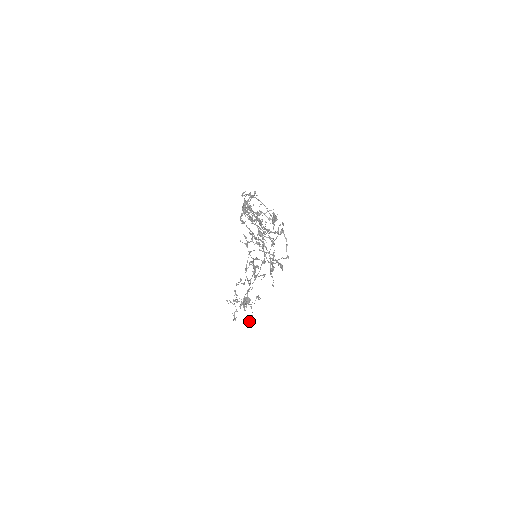
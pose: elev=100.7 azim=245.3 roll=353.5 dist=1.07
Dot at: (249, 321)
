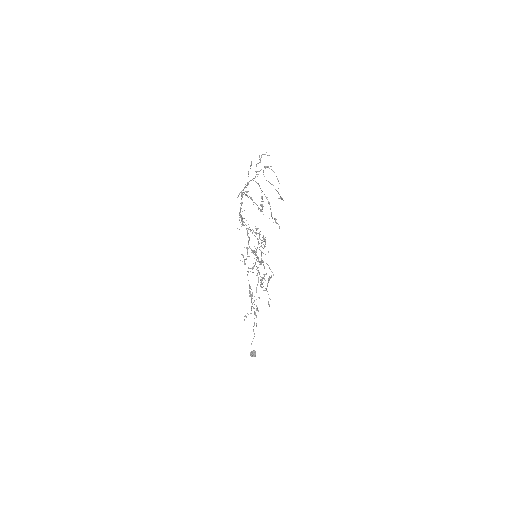
Dot at: (269, 304)
